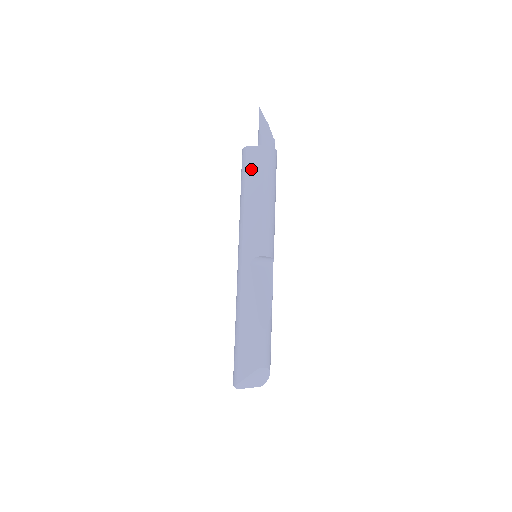
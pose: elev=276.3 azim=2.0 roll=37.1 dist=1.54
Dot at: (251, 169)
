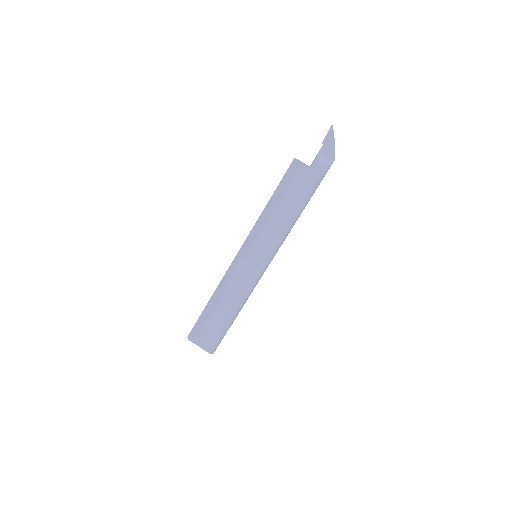
Dot at: (284, 180)
